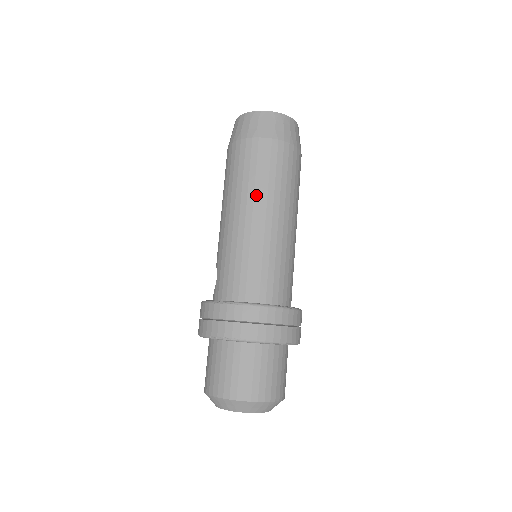
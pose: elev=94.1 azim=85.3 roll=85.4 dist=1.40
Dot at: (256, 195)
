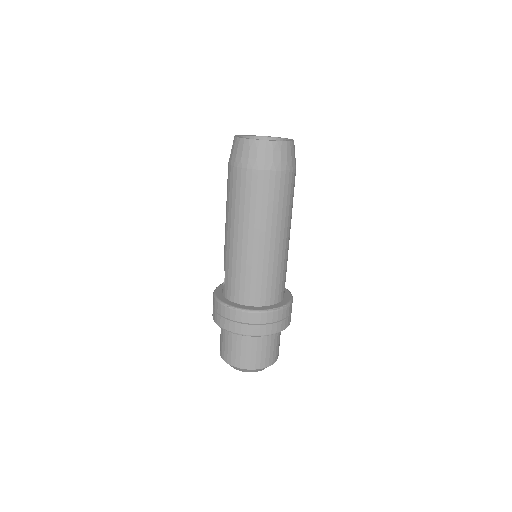
Dot at: (256, 222)
